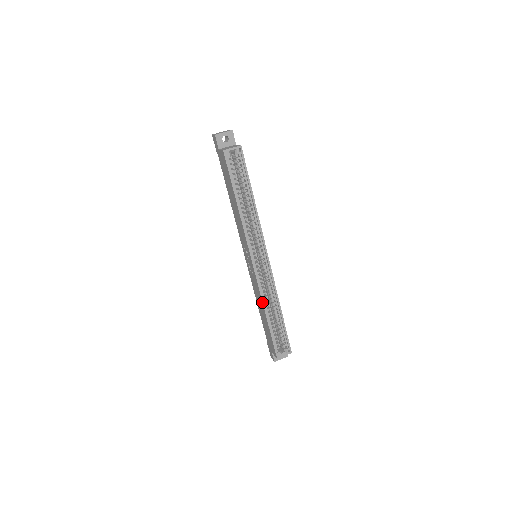
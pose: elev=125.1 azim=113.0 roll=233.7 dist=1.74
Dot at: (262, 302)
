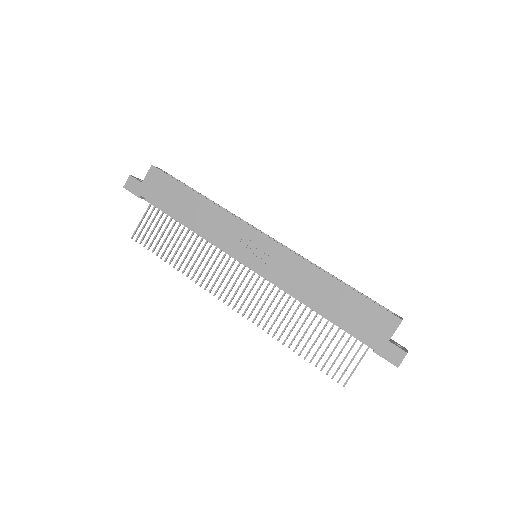
Dot at: (313, 265)
